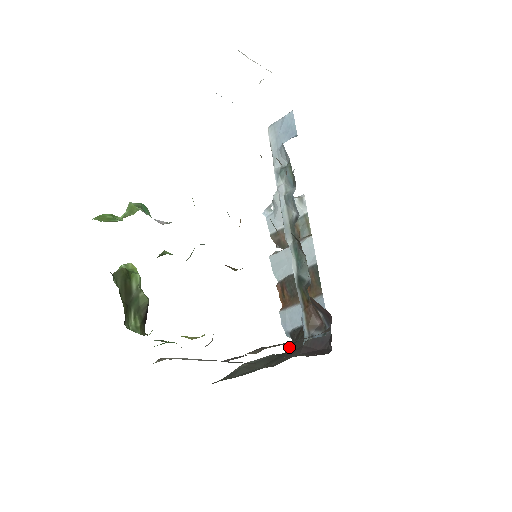
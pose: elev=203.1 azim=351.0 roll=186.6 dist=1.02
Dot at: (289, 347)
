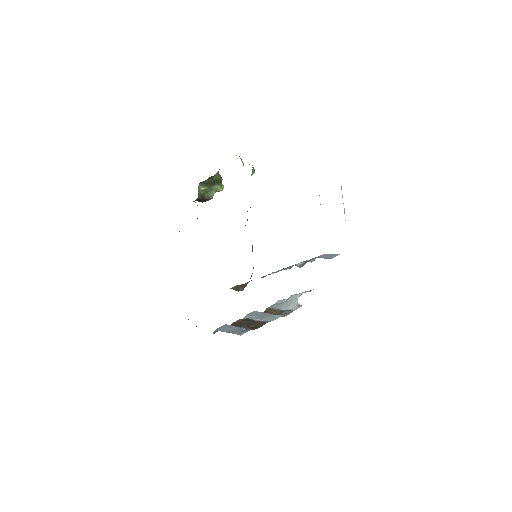
Dot at: occluded
